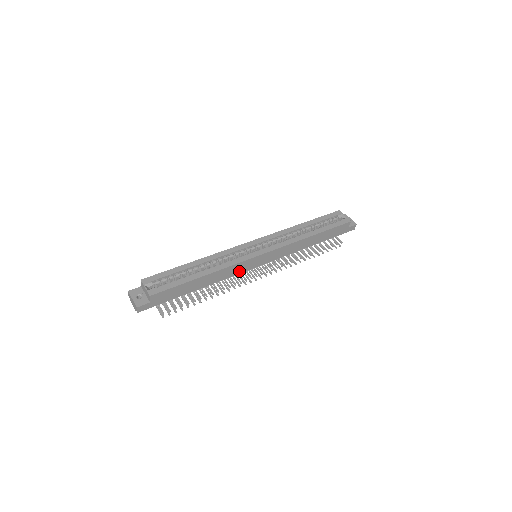
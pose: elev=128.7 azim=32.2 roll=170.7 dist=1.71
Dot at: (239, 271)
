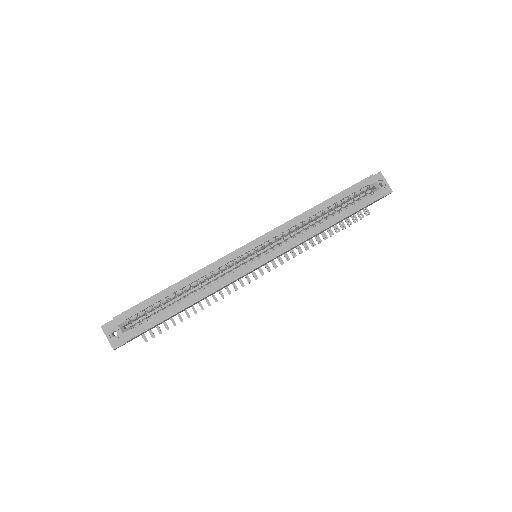
Dot at: (234, 281)
